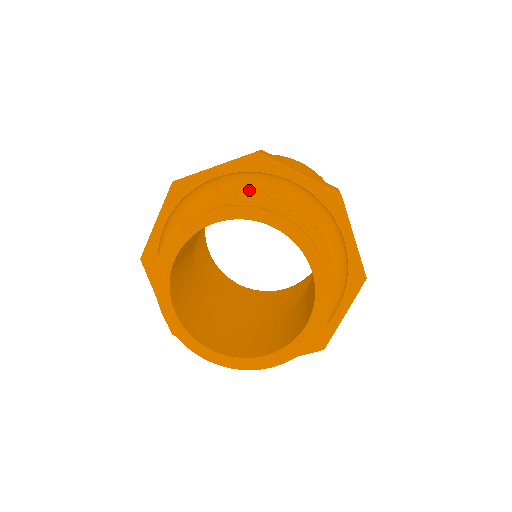
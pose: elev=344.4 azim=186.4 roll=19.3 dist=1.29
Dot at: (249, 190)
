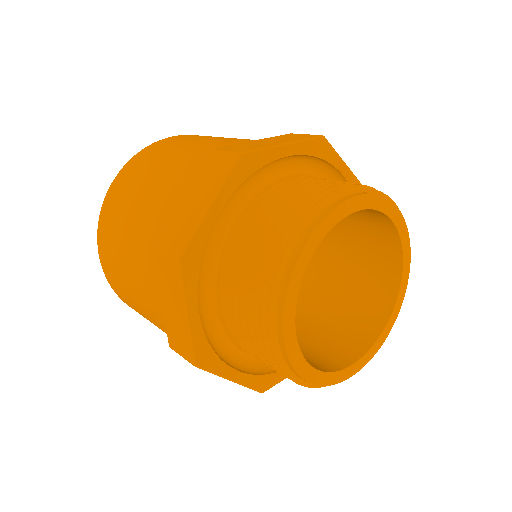
Dot at: occluded
